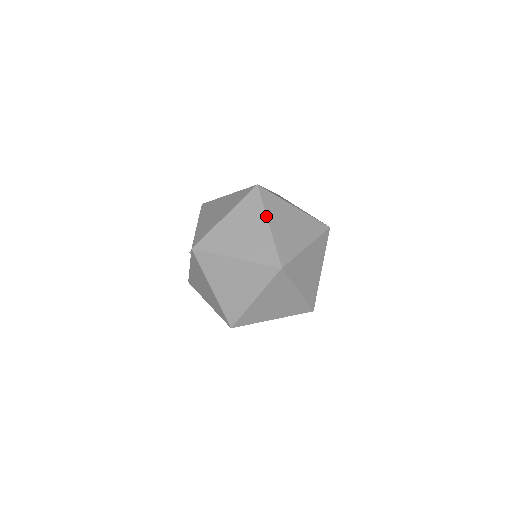
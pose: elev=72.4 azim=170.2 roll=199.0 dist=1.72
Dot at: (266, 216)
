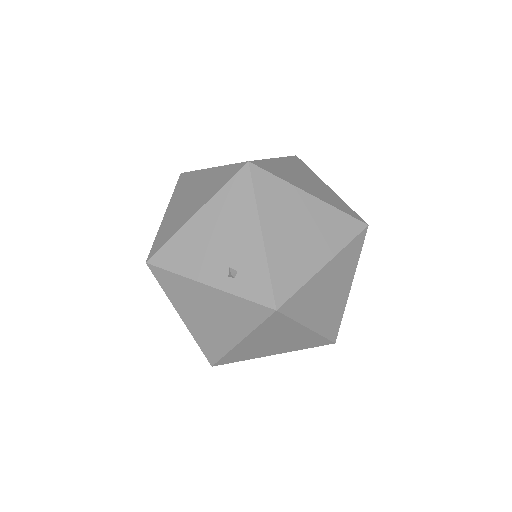
Dot at: occluded
